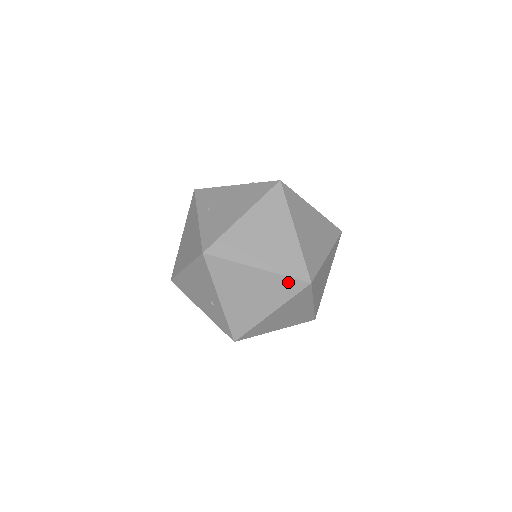
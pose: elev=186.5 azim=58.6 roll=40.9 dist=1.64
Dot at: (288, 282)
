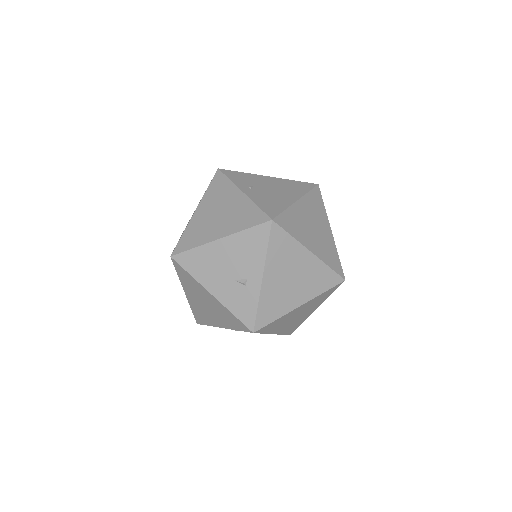
Dot at: (329, 274)
